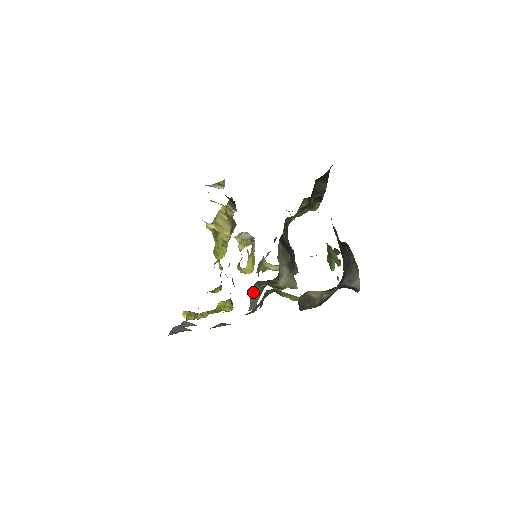
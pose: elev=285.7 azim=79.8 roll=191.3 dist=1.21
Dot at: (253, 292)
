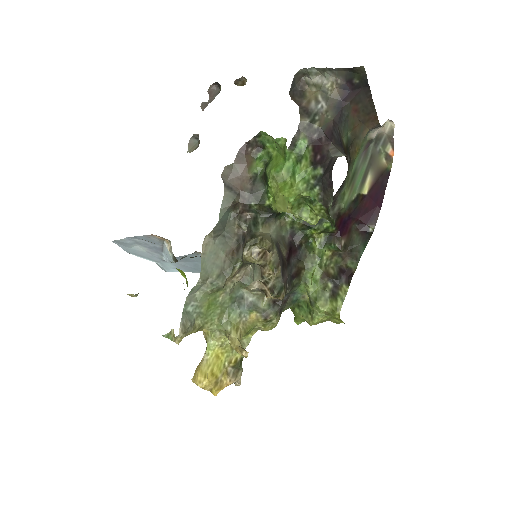
Dot at: (225, 246)
